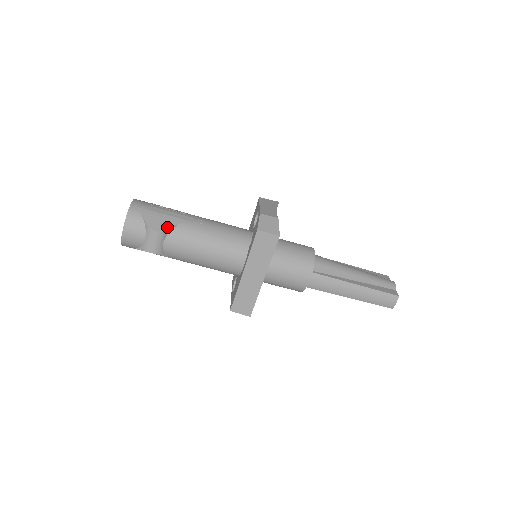
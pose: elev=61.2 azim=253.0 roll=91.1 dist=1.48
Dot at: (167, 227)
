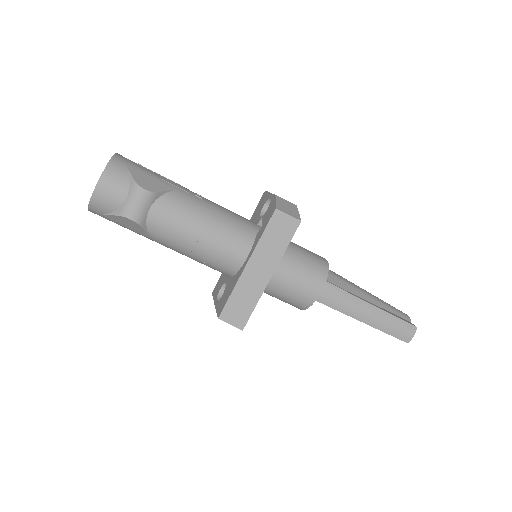
Dot at: (159, 189)
